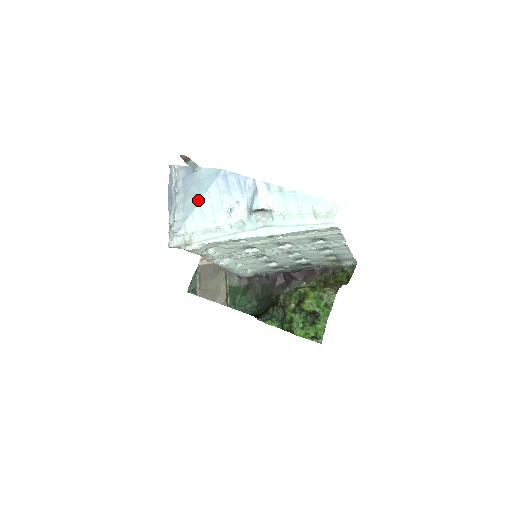
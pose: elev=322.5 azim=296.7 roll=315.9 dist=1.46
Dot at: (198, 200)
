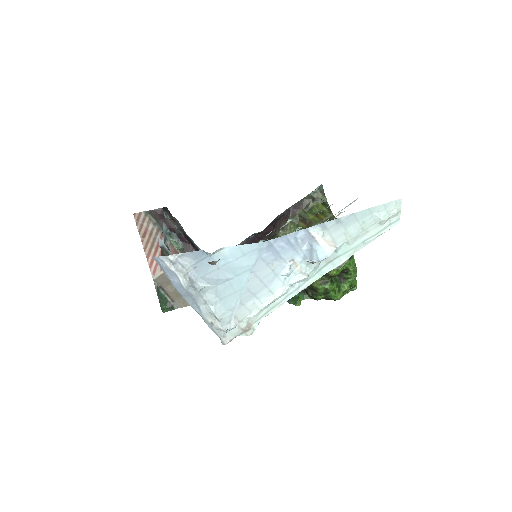
Dot at: (242, 286)
